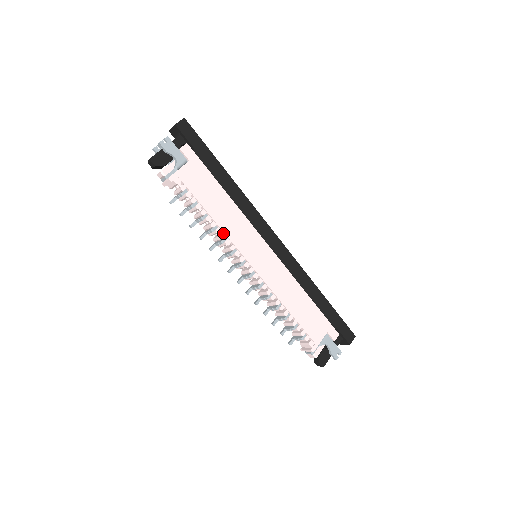
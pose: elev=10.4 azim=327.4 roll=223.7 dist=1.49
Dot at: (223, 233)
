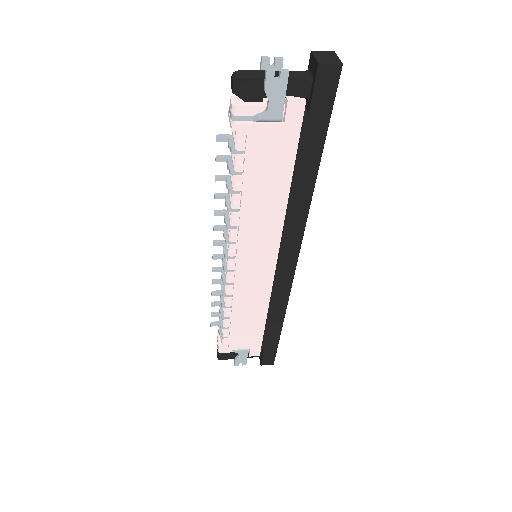
Dot at: (238, 221)
